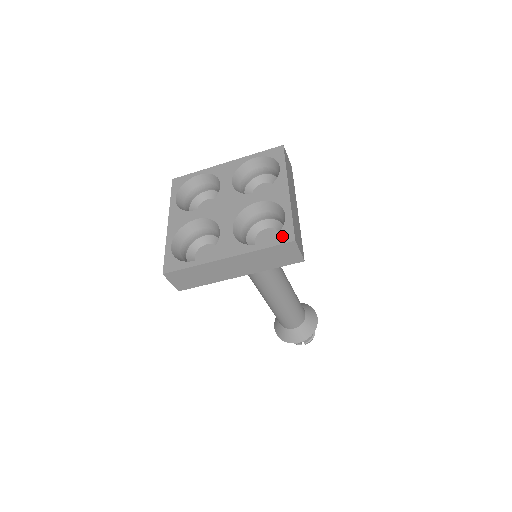
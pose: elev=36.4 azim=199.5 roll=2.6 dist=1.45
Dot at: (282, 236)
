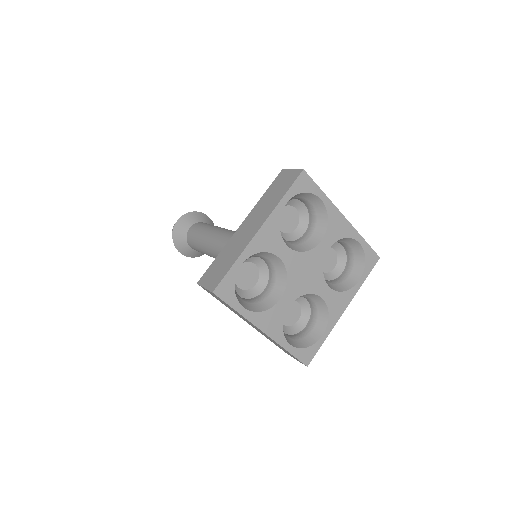
Dot at: (370, 262)
